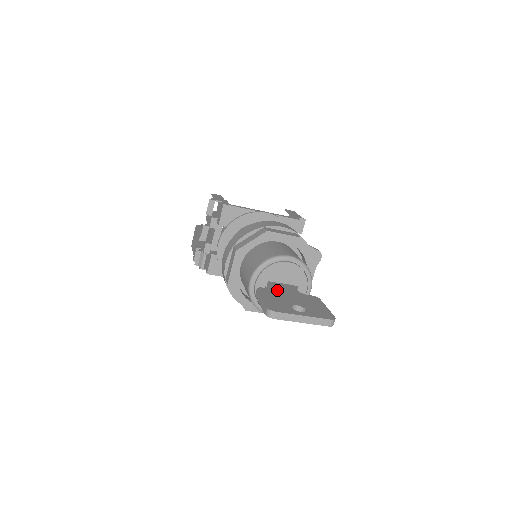
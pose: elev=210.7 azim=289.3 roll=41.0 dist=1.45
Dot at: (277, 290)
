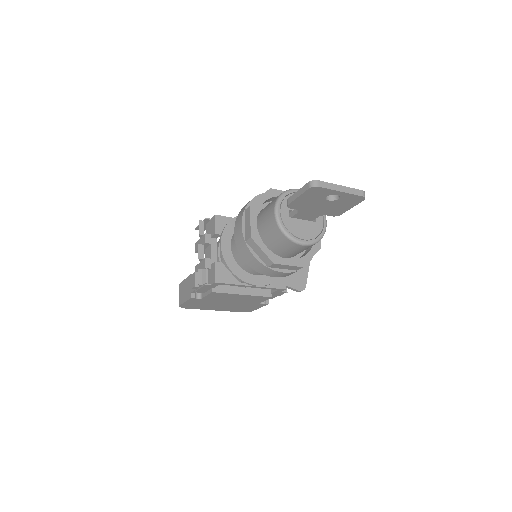
Dot at: occluded
